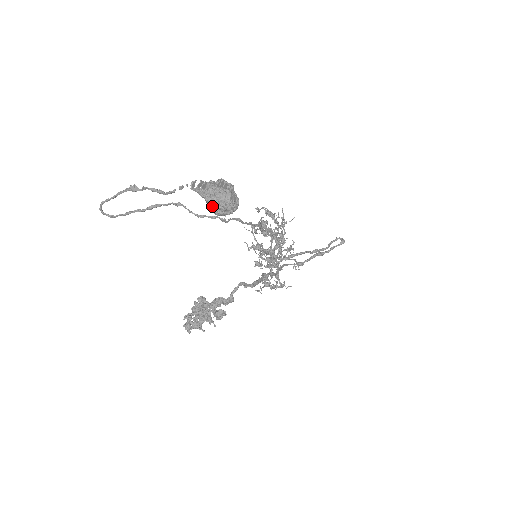
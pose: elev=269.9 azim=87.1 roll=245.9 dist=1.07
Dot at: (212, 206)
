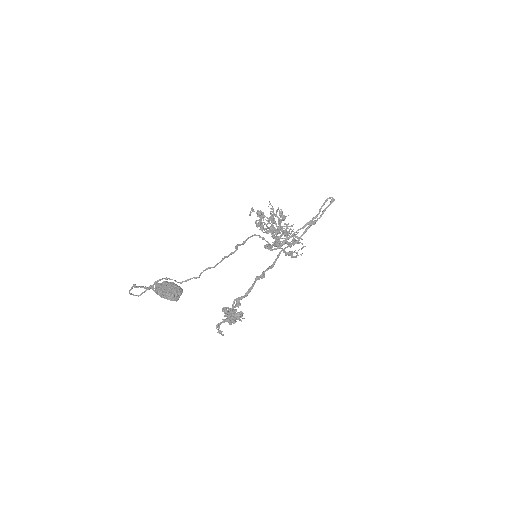
Dot at: (167, 299)
